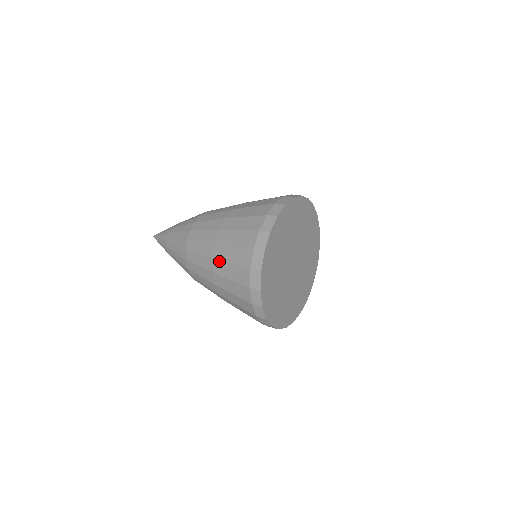
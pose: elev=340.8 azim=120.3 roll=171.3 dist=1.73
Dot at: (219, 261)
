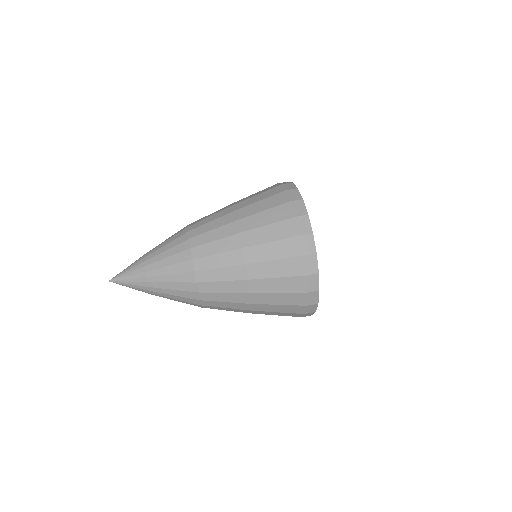
Dot at: (260, 294)
